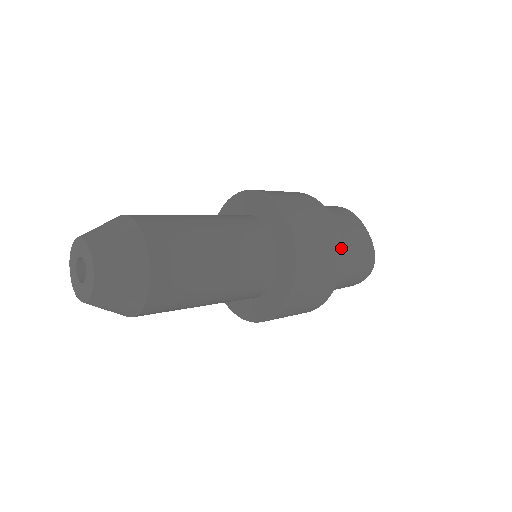
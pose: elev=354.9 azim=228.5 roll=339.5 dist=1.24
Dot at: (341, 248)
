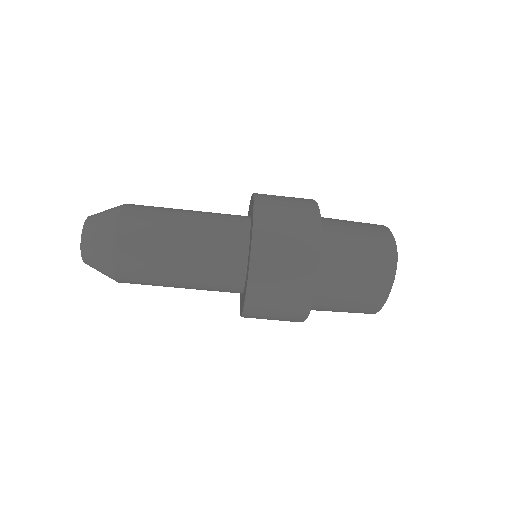
Dot at: (319, 216)
